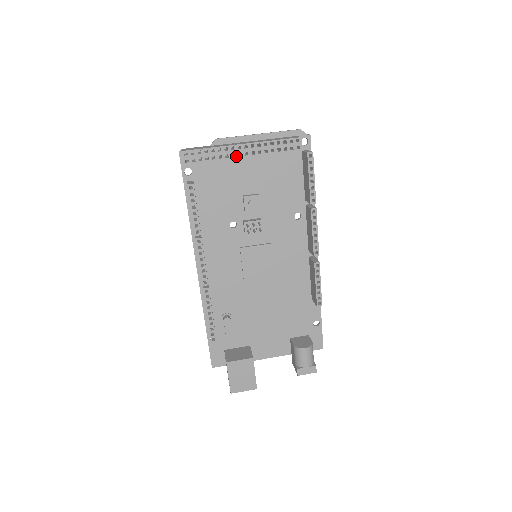
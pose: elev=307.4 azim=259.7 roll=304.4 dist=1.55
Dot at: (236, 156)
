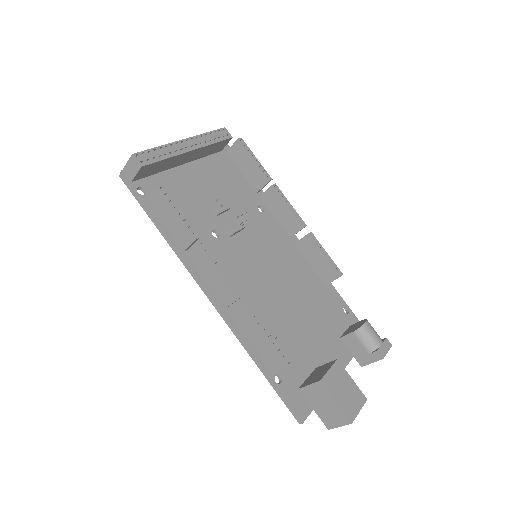
Dot at: (185, 151)
